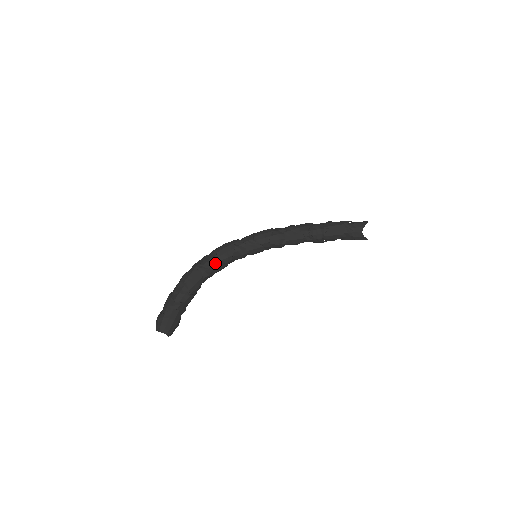
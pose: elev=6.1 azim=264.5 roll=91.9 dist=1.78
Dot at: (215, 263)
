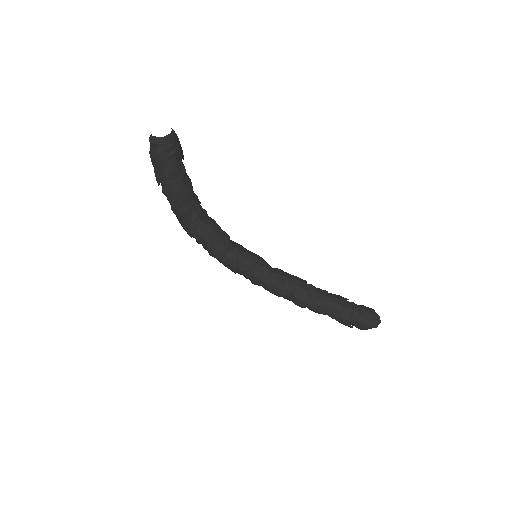
Dot at: occluded
